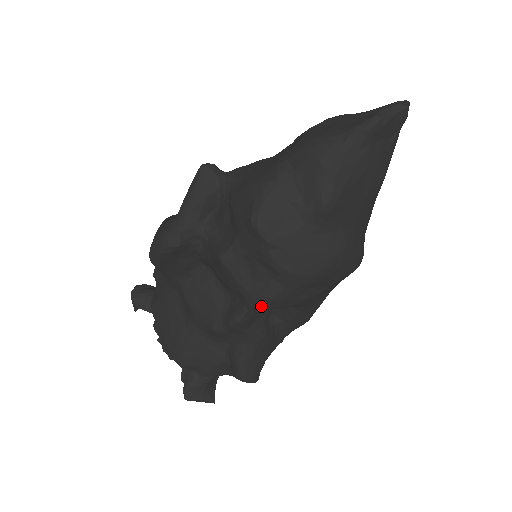
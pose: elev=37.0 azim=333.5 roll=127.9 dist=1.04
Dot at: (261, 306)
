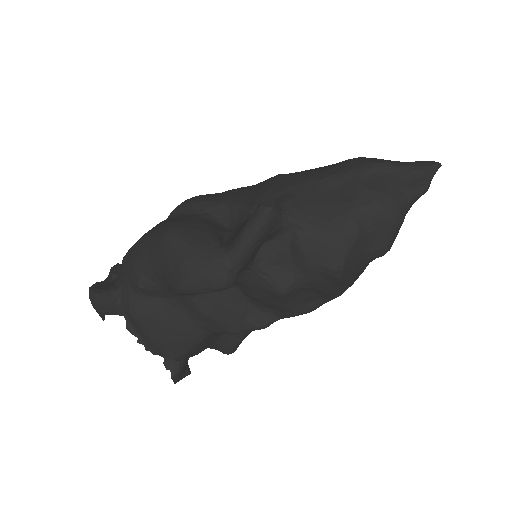
Dot at: occluded
